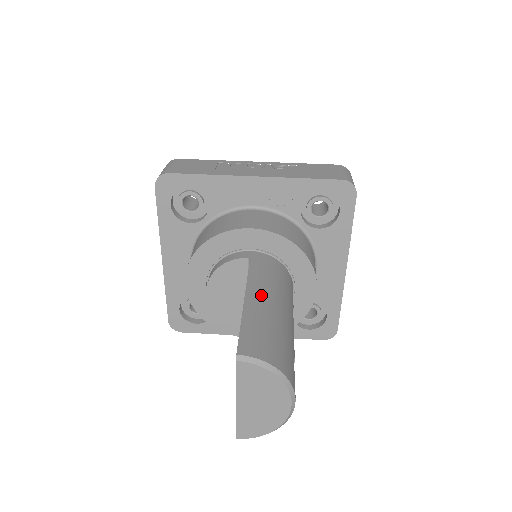
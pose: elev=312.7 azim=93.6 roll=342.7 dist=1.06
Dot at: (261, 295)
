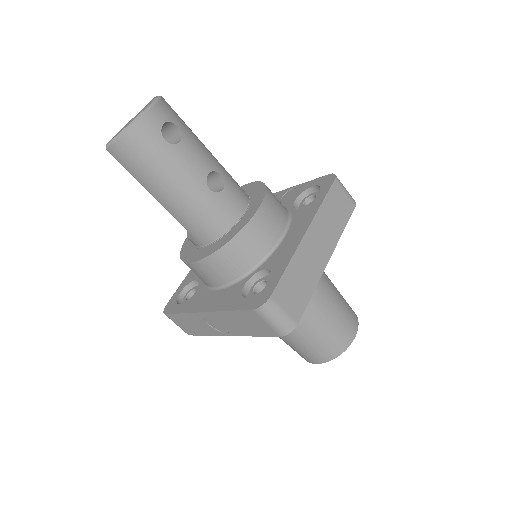
Dot at: occluded
